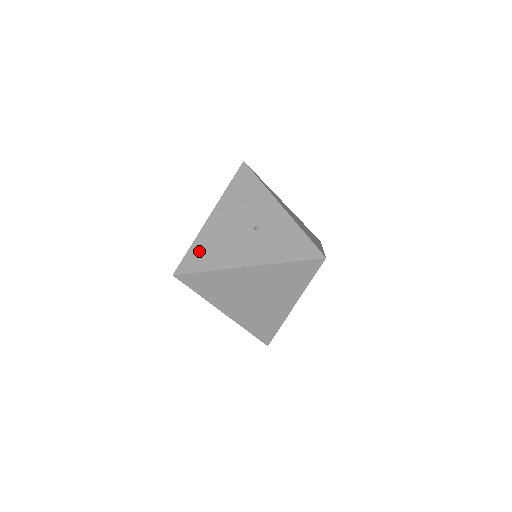
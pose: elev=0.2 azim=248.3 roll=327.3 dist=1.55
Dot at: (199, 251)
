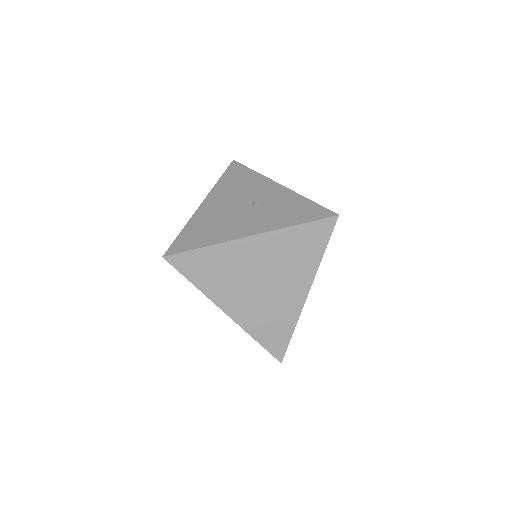
Dot at: (192, 232)
